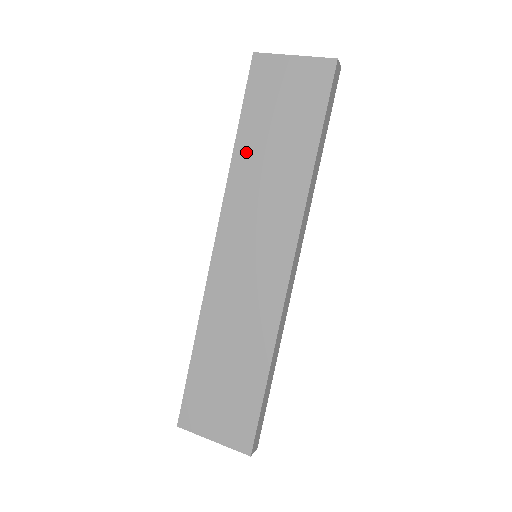
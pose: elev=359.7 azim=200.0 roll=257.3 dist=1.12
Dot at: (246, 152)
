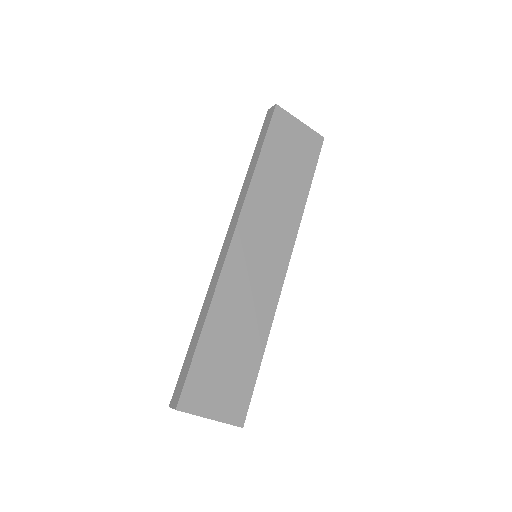
Dot at: (264, 173)
